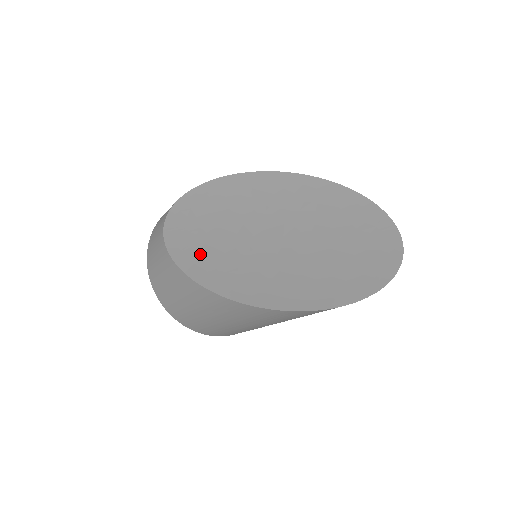
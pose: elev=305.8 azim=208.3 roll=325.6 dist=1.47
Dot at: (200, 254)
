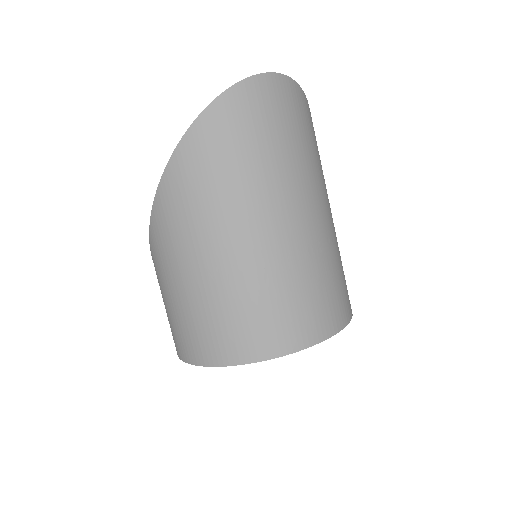
Dot at: occluded
